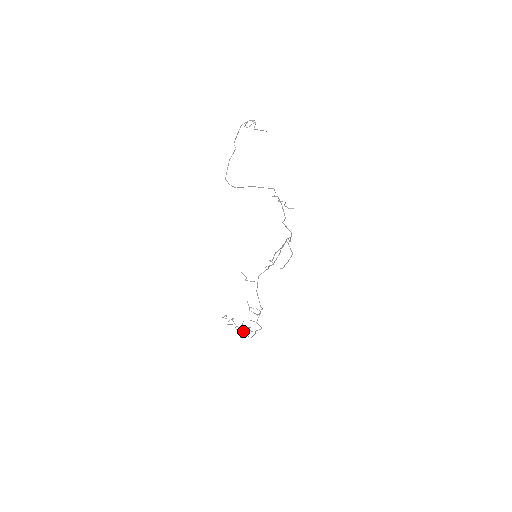
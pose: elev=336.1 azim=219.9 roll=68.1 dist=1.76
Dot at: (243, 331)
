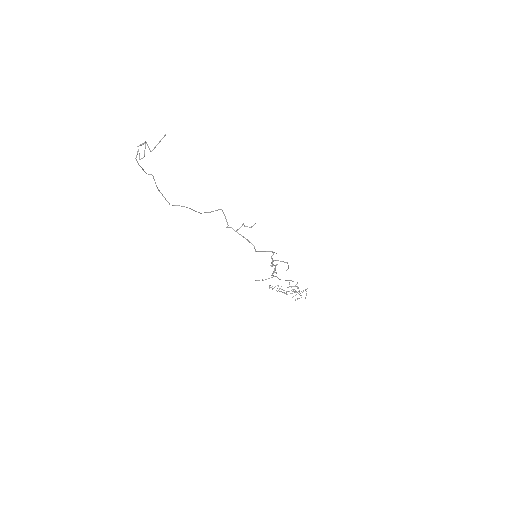
Dot at: occluded
